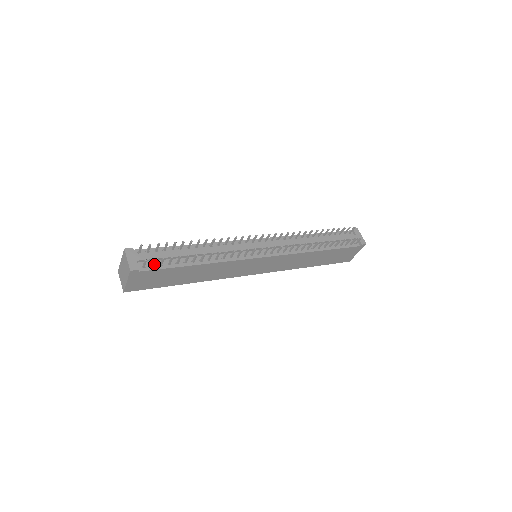
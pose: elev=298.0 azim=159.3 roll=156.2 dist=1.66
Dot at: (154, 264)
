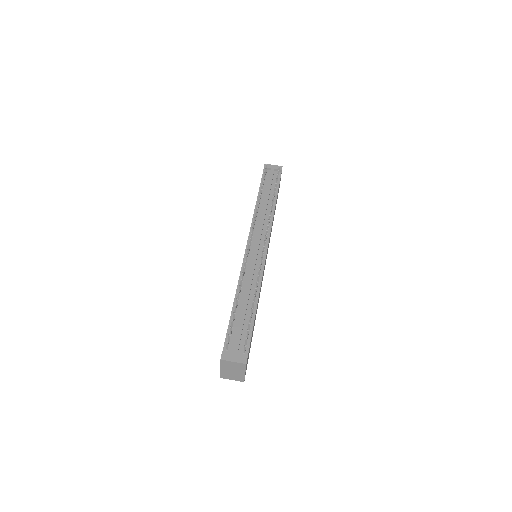
Dot at: (244, 342)
